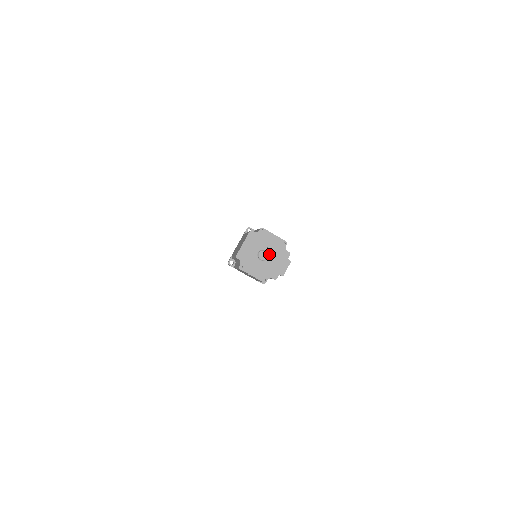
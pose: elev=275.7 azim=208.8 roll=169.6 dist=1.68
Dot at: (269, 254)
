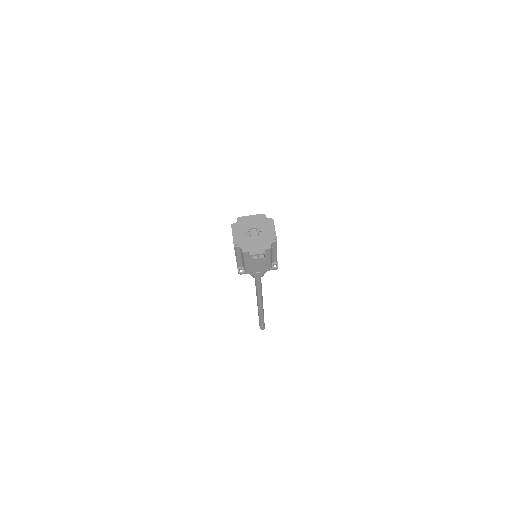
Dot at: (258, 236)
